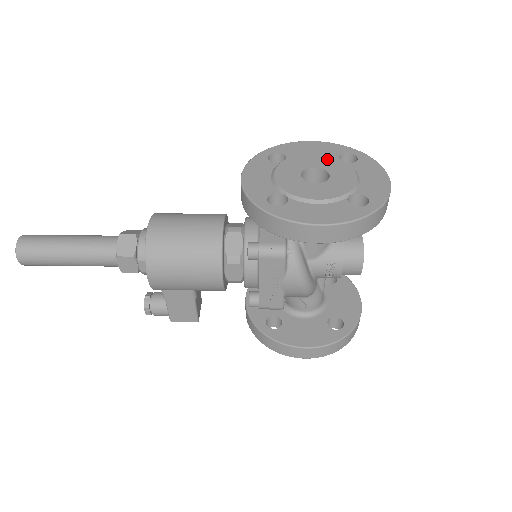
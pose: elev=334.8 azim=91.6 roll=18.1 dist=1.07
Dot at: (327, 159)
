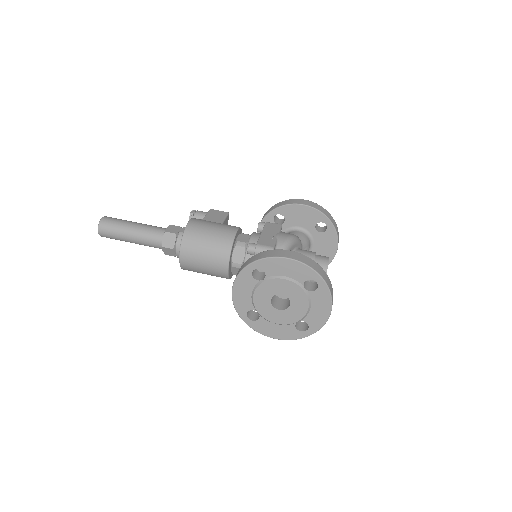
Dot at: (293, 288)
